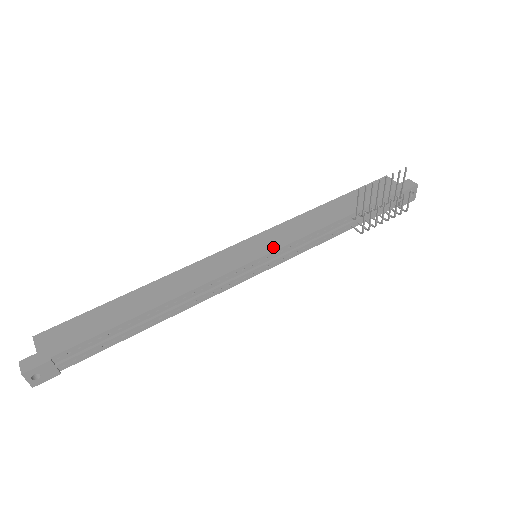
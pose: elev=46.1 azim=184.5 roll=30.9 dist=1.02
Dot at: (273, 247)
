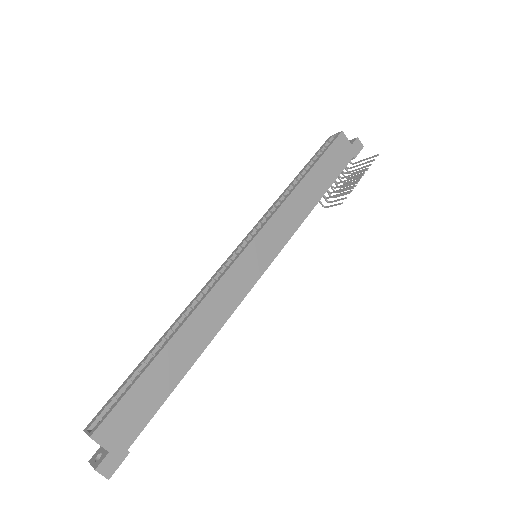
Dot at: (276, 250)
